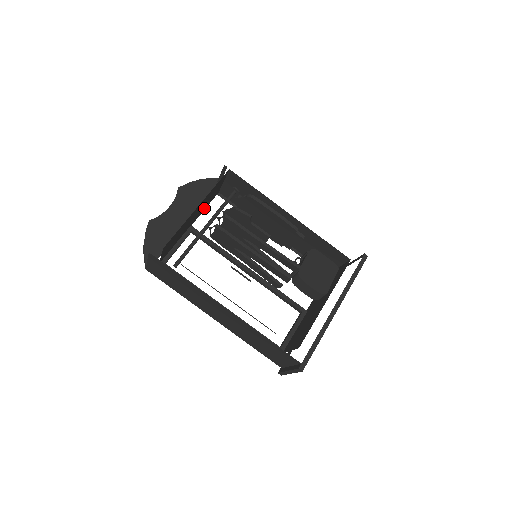
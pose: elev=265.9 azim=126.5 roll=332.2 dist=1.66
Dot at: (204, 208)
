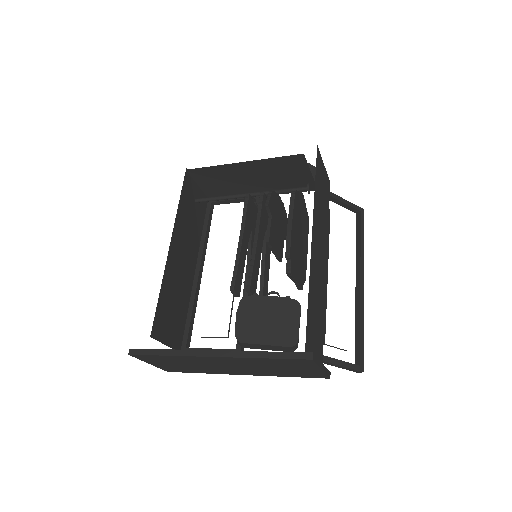
Dot at: occluded
